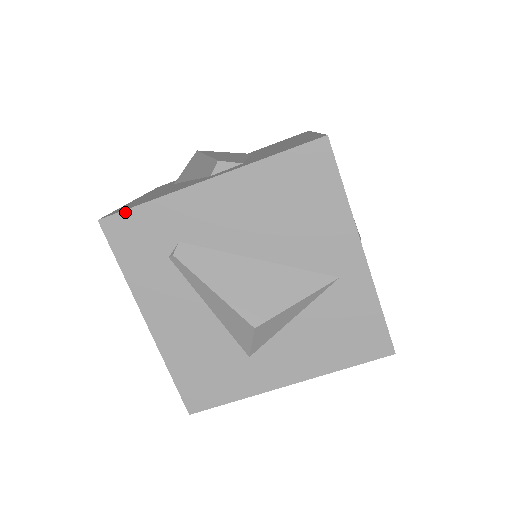
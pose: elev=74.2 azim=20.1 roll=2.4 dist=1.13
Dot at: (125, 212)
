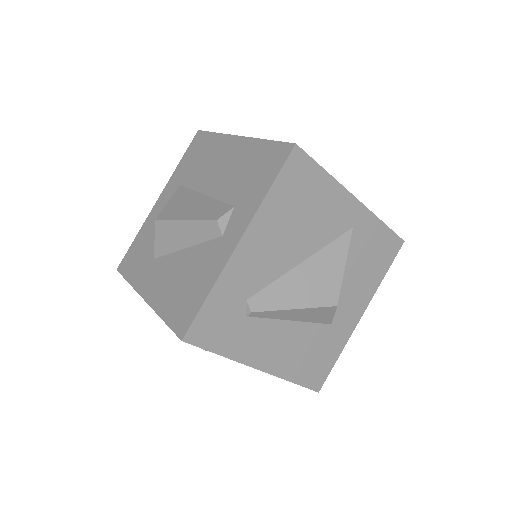
Dot at: (197, 317)
